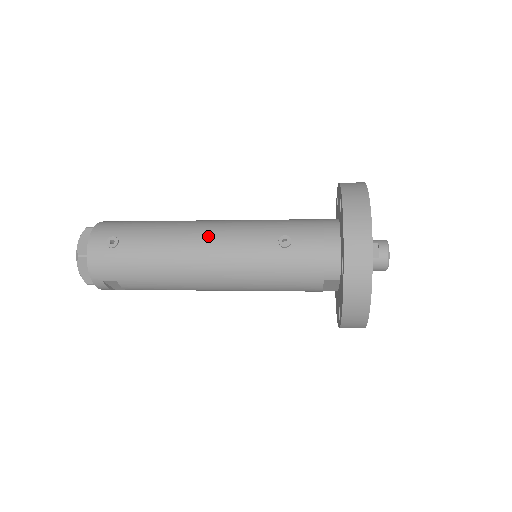
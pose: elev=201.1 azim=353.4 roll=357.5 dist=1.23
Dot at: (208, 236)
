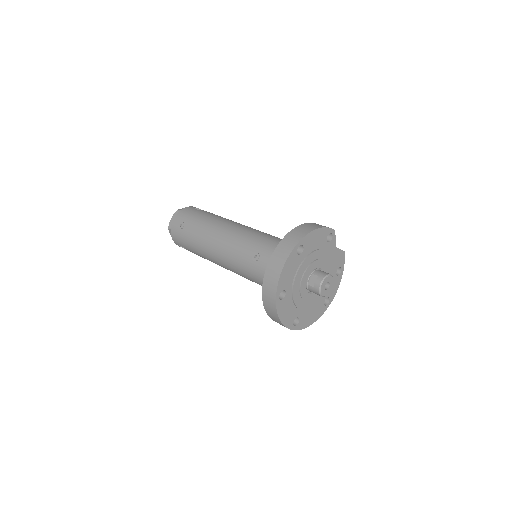
Dot at: (222, 238)
